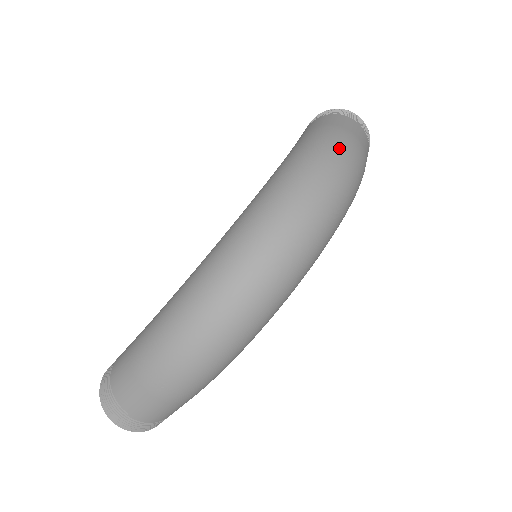
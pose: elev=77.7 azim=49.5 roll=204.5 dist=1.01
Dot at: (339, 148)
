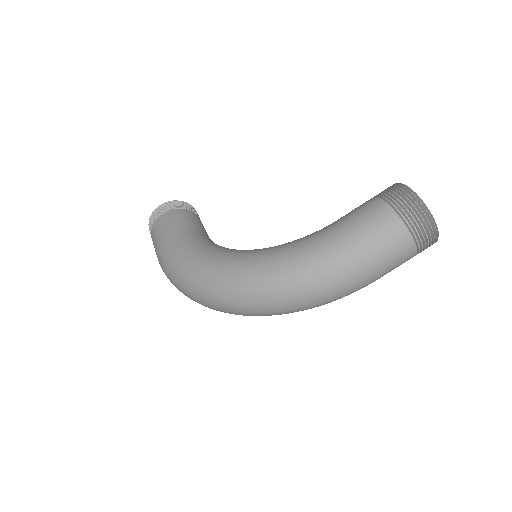
Dot at: (333, 286)
